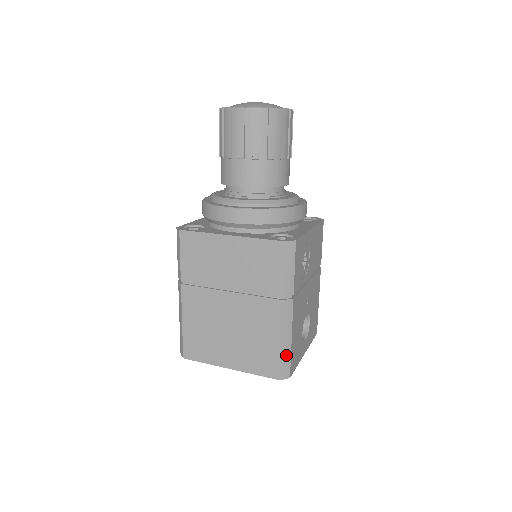
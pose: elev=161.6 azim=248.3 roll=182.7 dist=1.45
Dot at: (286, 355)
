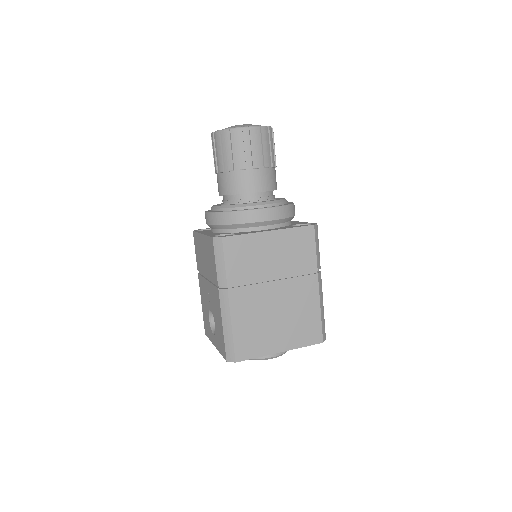
Dot at: (323, 320)
